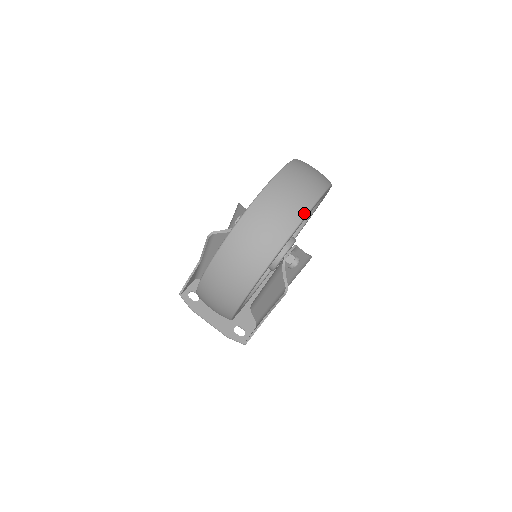
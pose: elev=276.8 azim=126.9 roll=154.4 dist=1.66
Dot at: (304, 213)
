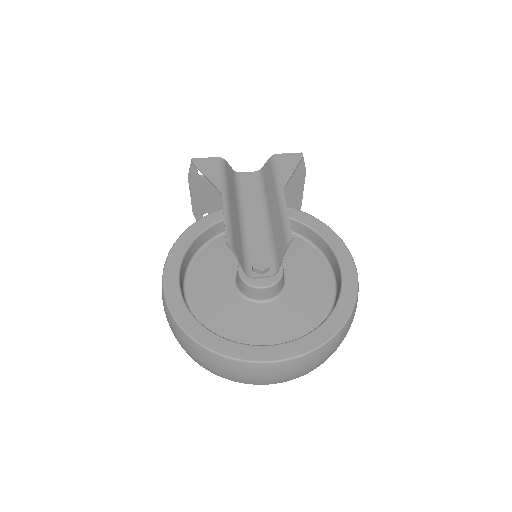
Dot at: (259, 384)
